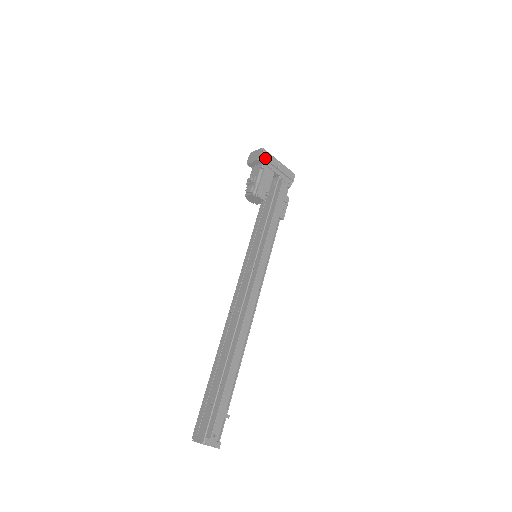
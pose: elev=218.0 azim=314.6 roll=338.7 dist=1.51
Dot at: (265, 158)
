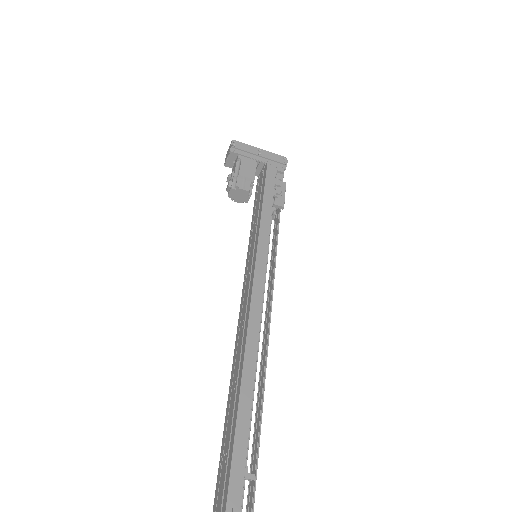
Dot at: (238, 148)
